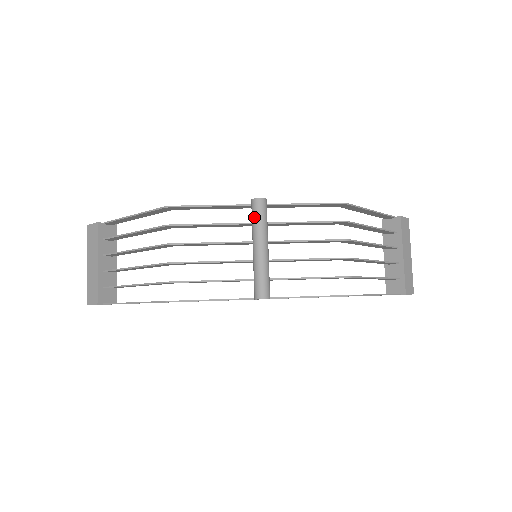
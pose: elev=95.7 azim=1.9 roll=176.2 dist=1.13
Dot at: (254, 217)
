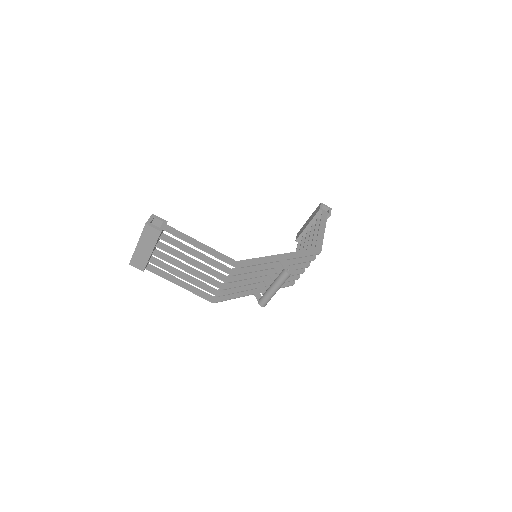
Dot at: (282, 280)
